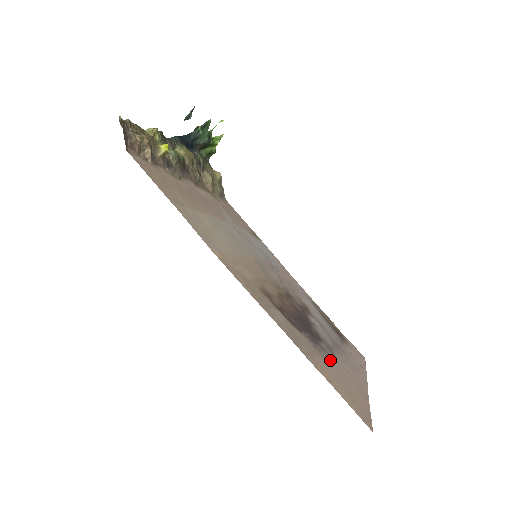
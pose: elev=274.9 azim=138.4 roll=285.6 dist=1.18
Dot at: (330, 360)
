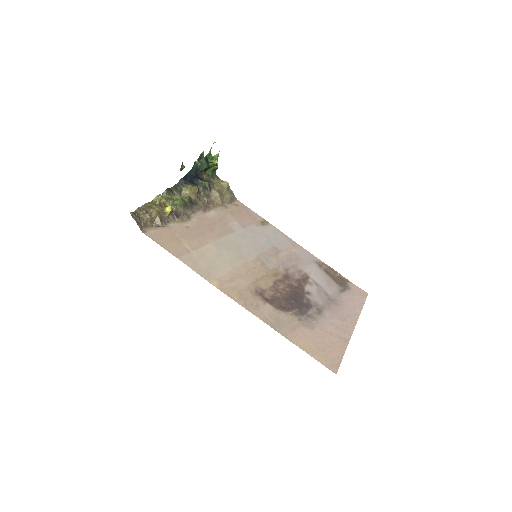
Dot at: (314, 324)
